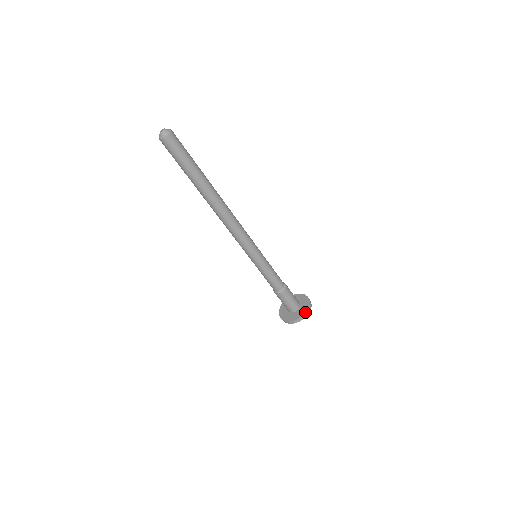
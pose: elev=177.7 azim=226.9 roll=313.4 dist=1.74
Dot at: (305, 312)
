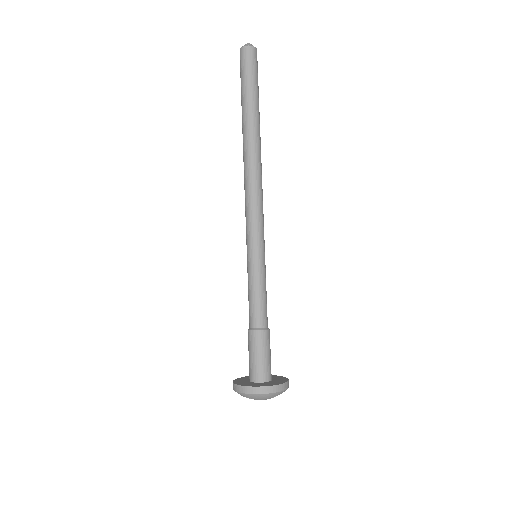
Dot at: (276, 384)
